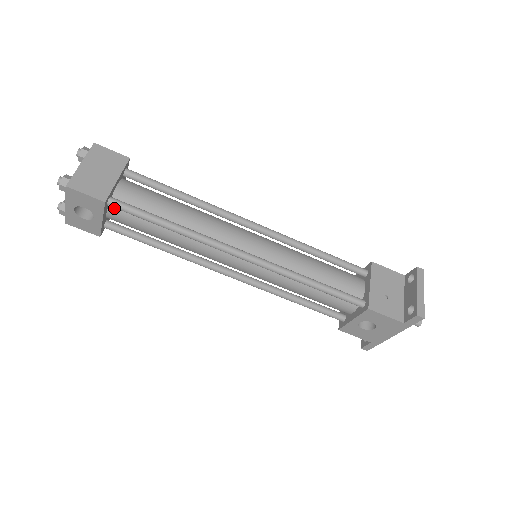
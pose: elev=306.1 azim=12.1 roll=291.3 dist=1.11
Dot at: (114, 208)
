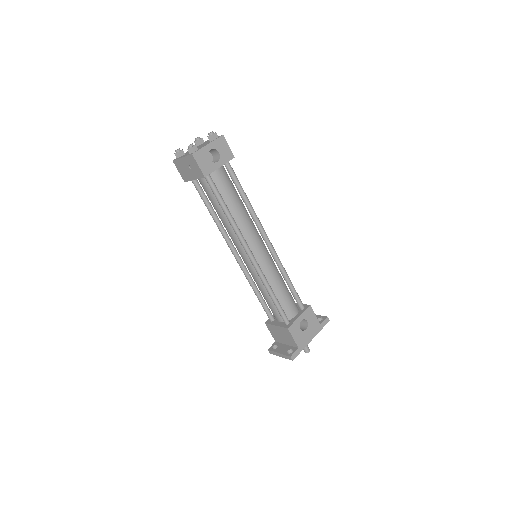
Dot at: (223, 169)
